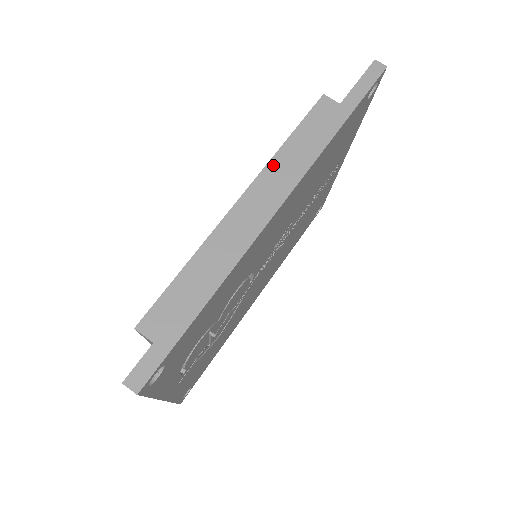
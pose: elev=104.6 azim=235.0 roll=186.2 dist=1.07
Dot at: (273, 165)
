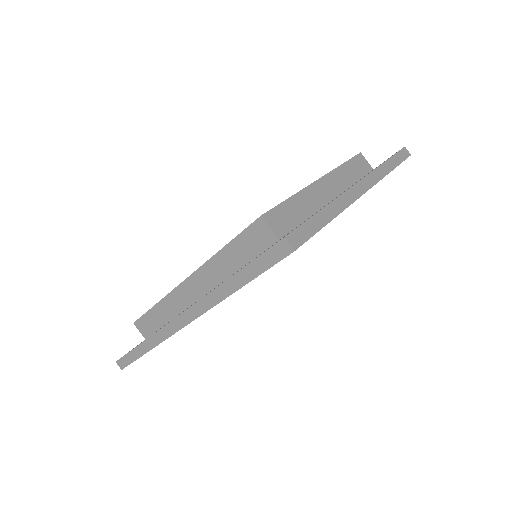
Dot at: (208, 267)
